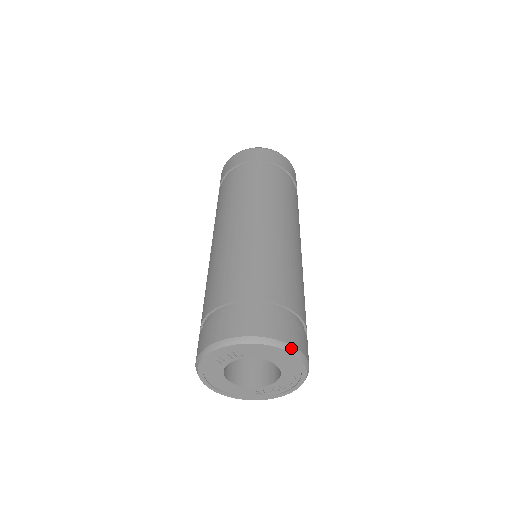
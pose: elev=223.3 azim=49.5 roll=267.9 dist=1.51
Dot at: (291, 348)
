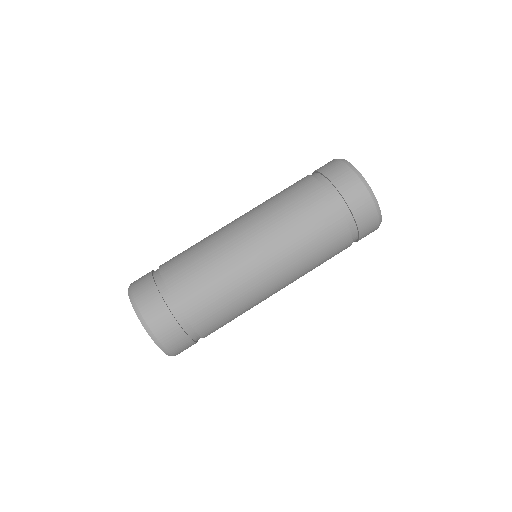
Dot at: (151, 333)
